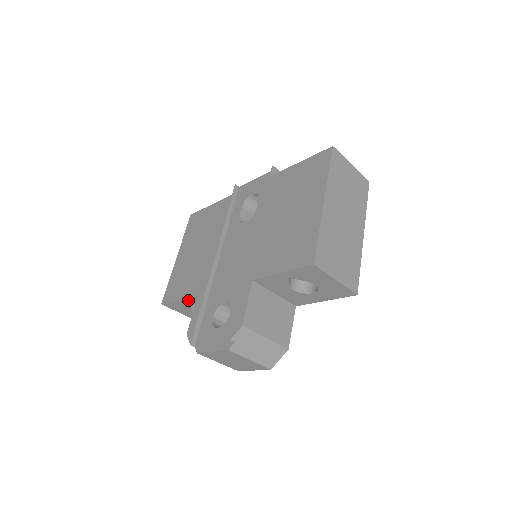
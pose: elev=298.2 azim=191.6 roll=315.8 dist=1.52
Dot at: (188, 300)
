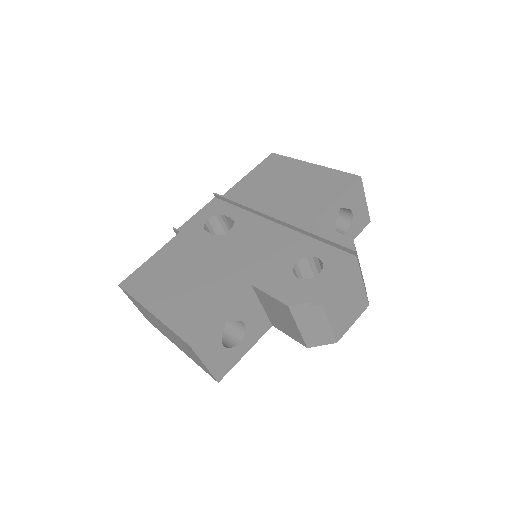
Dot at: (232, 310)
